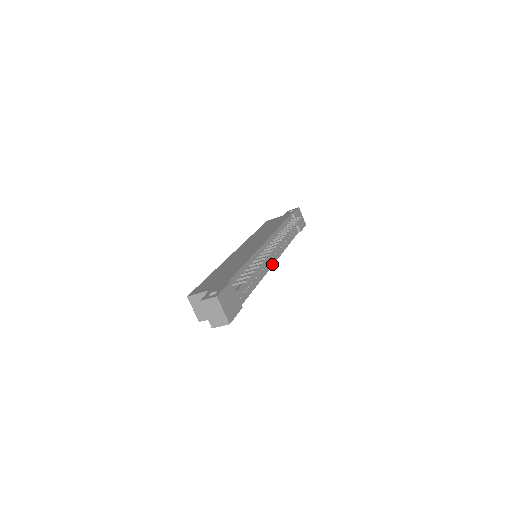
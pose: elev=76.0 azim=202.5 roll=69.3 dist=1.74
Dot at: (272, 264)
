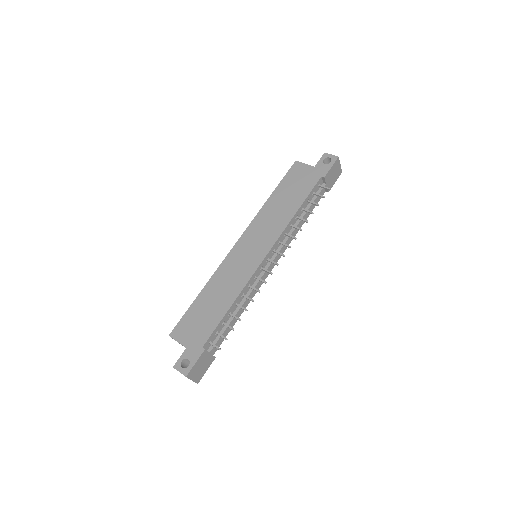
Dot at: occluded
